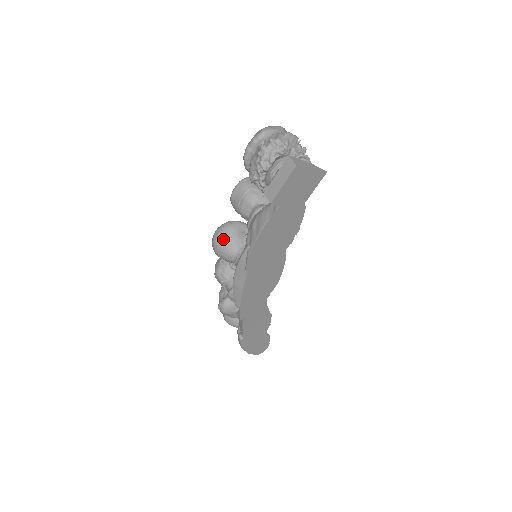
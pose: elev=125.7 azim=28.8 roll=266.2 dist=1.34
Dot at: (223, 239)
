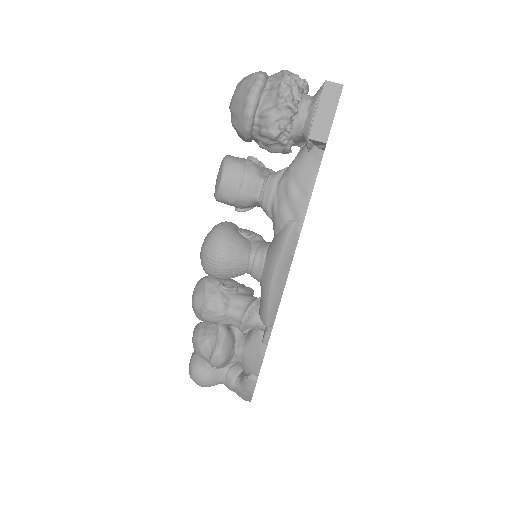
Dot at: (229, 246)
